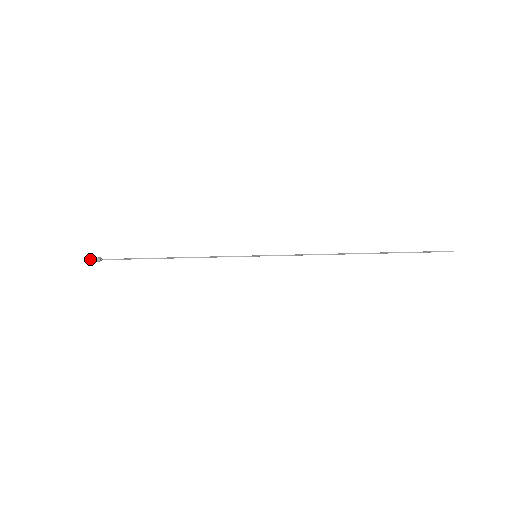
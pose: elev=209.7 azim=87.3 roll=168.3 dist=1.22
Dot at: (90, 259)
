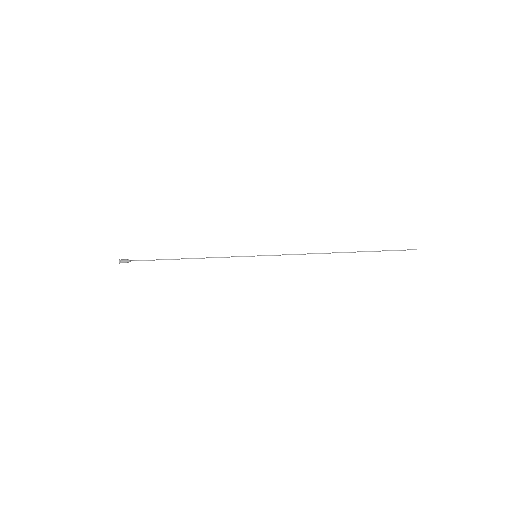
Dot at: (120, 260)
